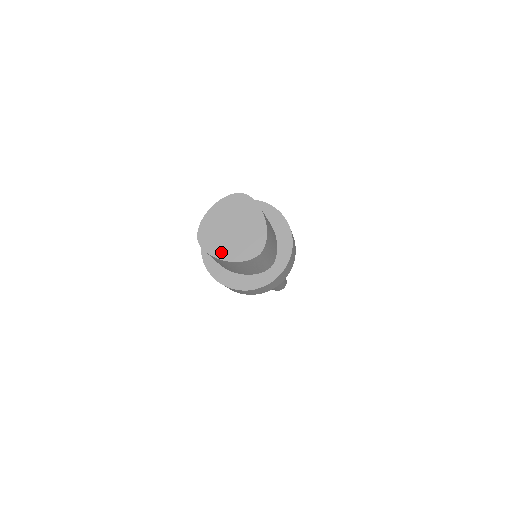
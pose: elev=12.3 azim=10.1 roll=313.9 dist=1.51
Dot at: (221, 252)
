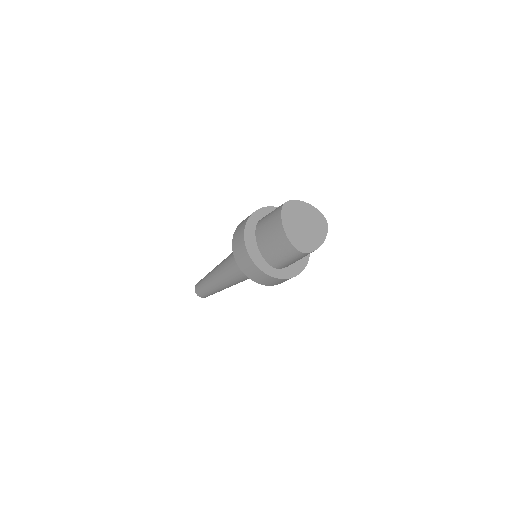
Dot at: (287, 224)
